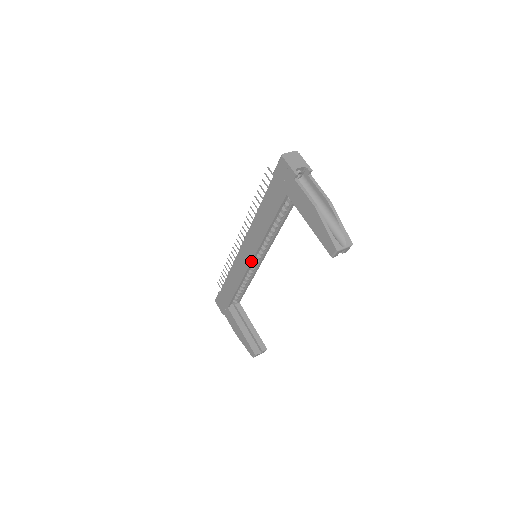
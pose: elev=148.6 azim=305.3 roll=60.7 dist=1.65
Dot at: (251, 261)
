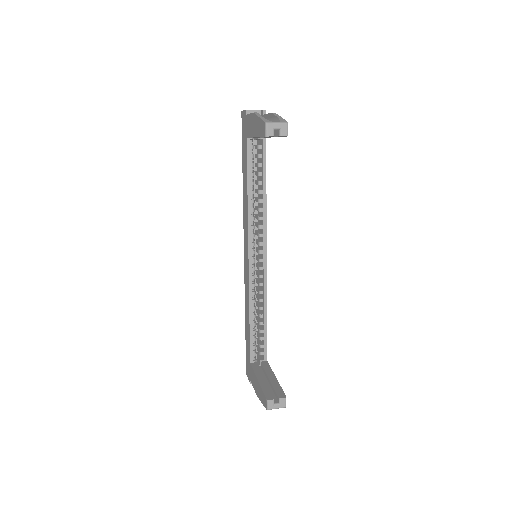
Dot at: (248, 258)
